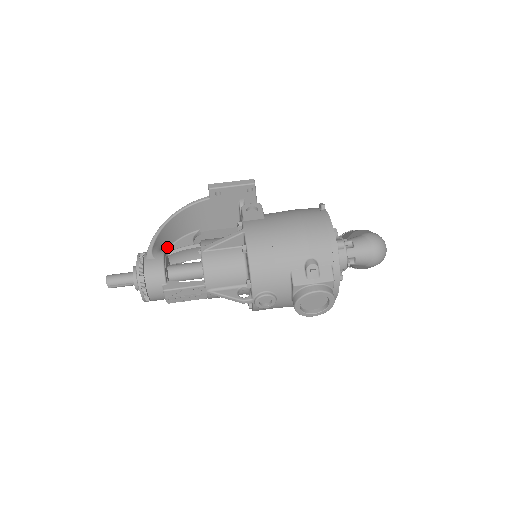
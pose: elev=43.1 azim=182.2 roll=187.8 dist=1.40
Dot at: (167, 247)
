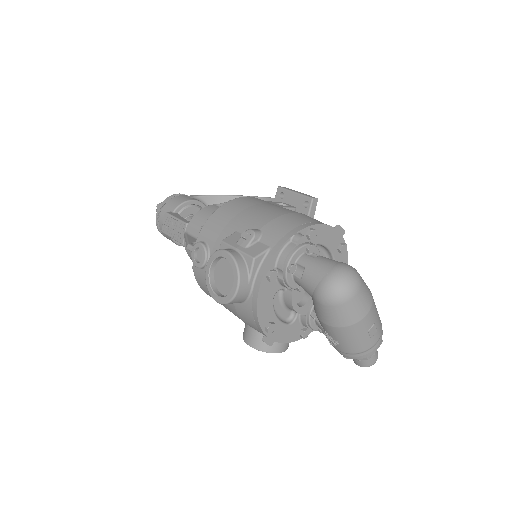
Dot at: occluded
